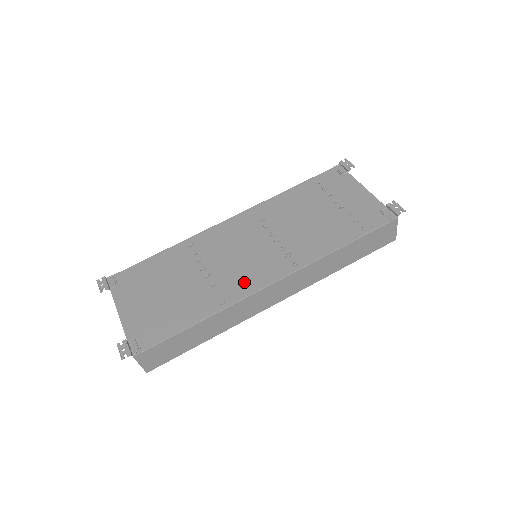
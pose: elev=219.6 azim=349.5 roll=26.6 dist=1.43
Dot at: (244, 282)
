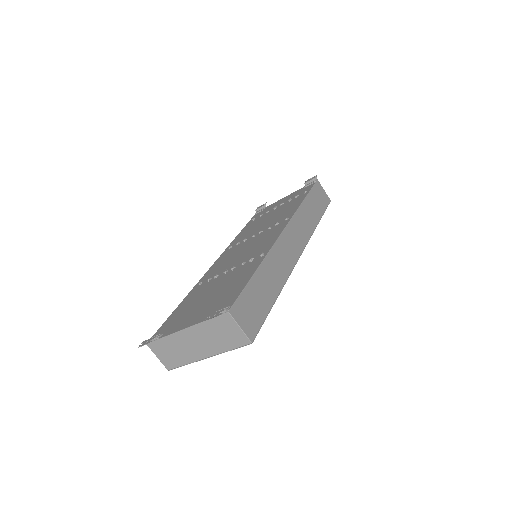
Dot at: (264, 245)
